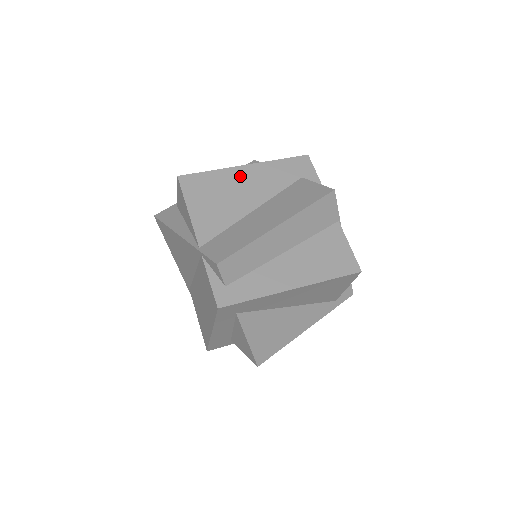
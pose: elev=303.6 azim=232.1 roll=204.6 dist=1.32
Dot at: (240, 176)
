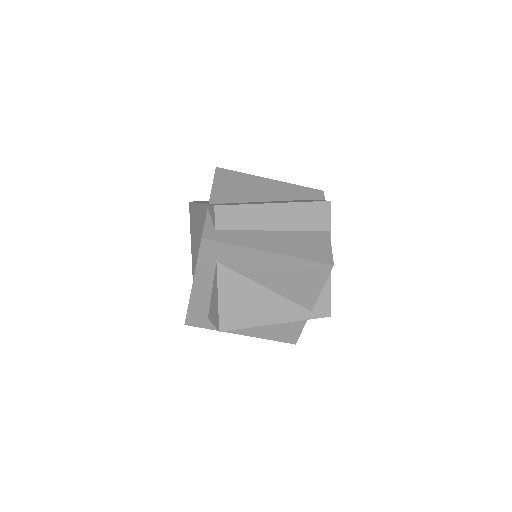
Dot at: (263, 182)
